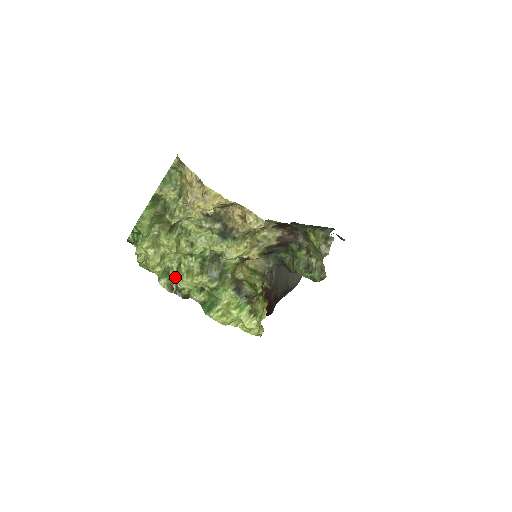
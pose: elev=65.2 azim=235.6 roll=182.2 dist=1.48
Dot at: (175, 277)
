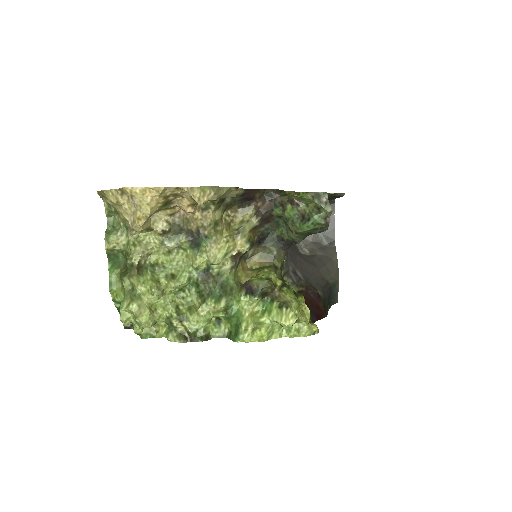
Dot at: (180, 323)
